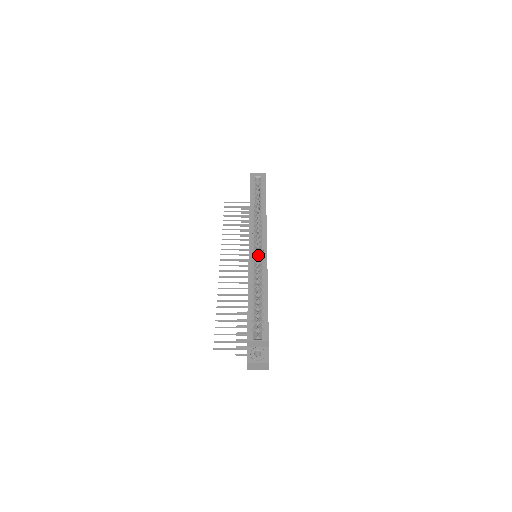
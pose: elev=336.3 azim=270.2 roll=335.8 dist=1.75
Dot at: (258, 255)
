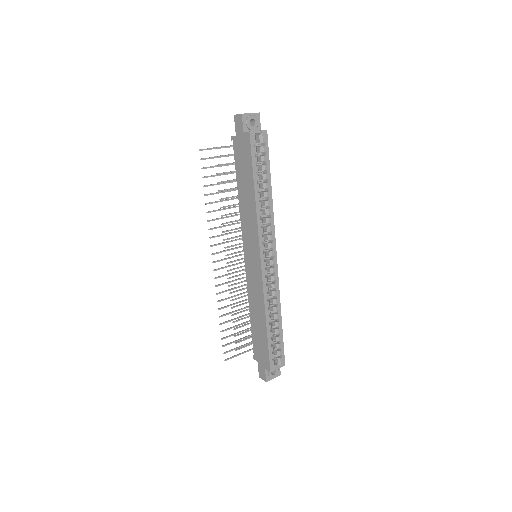
Dot at: (265, 267)
